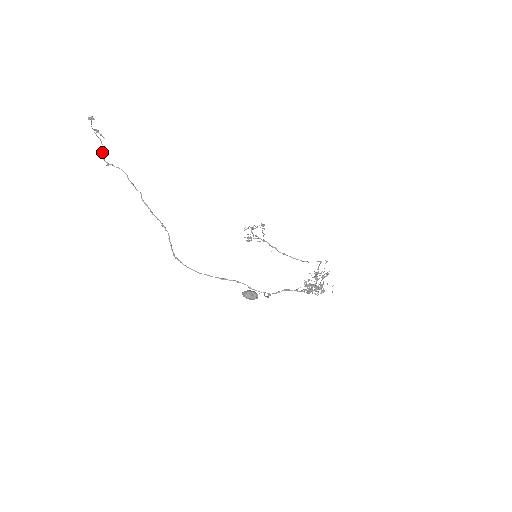
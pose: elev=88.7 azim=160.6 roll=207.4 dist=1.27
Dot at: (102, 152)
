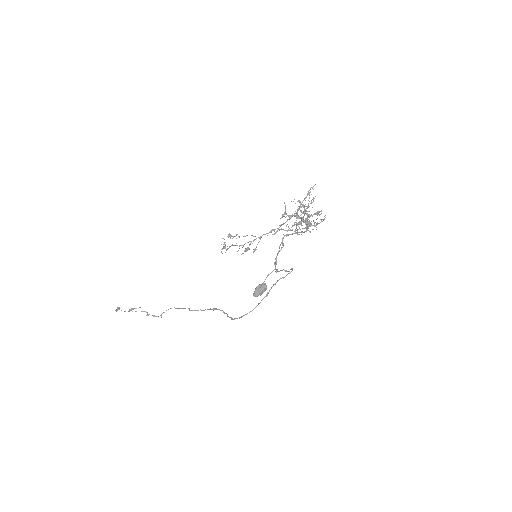
Dot at: (148, 315)
